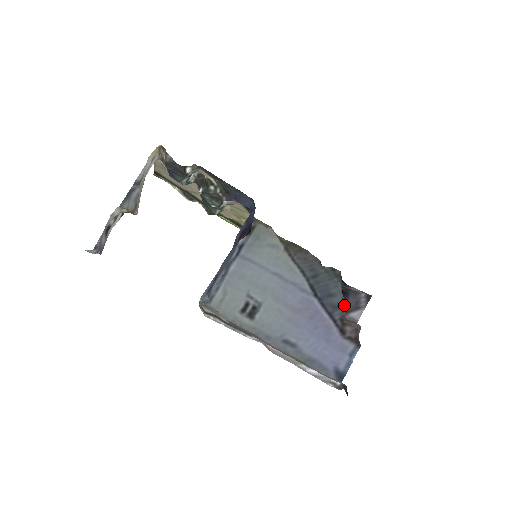
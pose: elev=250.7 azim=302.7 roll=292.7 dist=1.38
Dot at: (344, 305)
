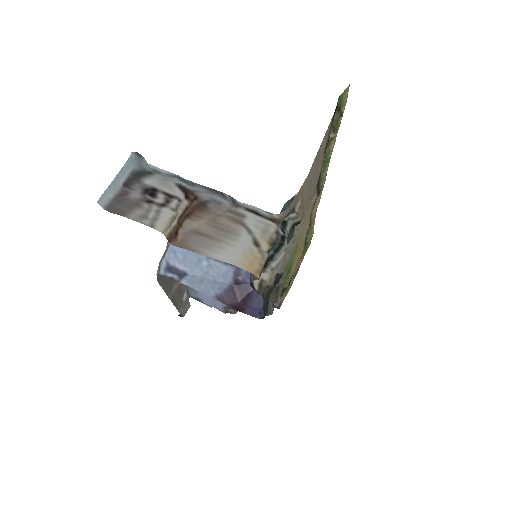
Dot at: occluded
